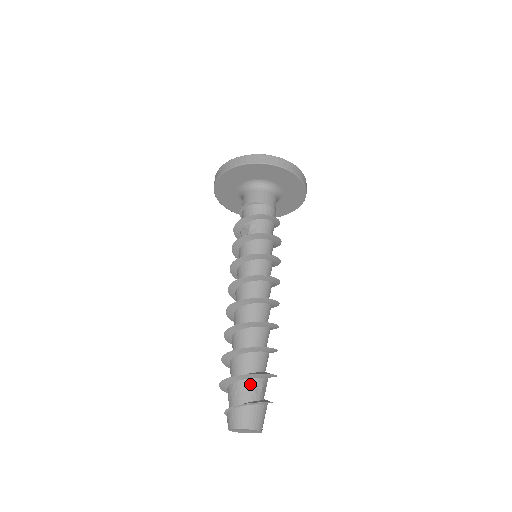
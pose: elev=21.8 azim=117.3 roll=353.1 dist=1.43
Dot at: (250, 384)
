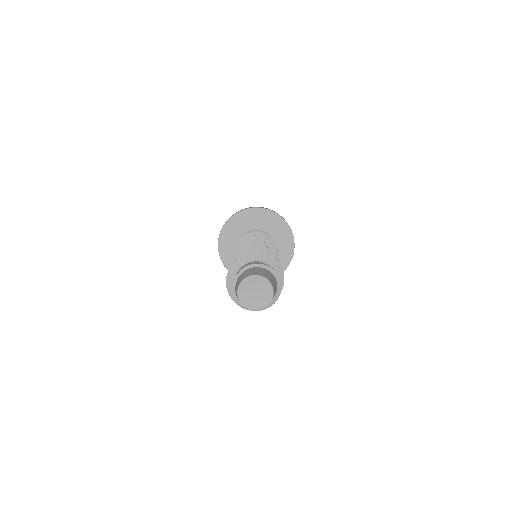
Dot at: occluded
